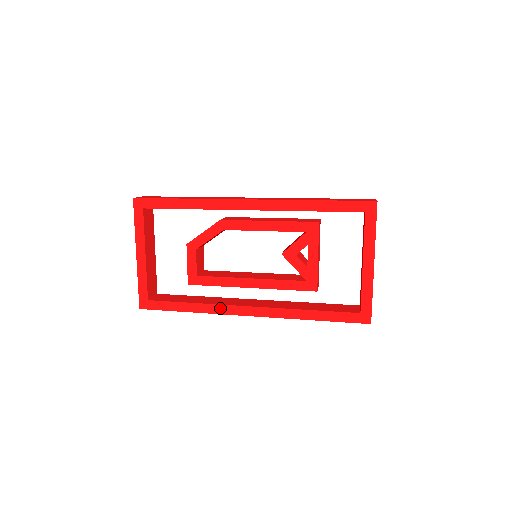
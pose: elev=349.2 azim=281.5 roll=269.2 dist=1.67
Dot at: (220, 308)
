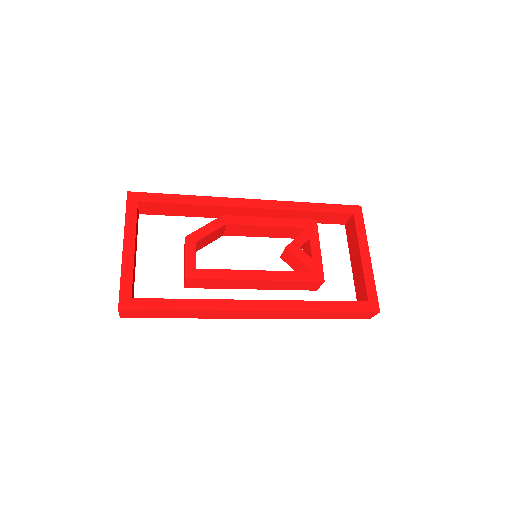
Dot at: (223, 303)
